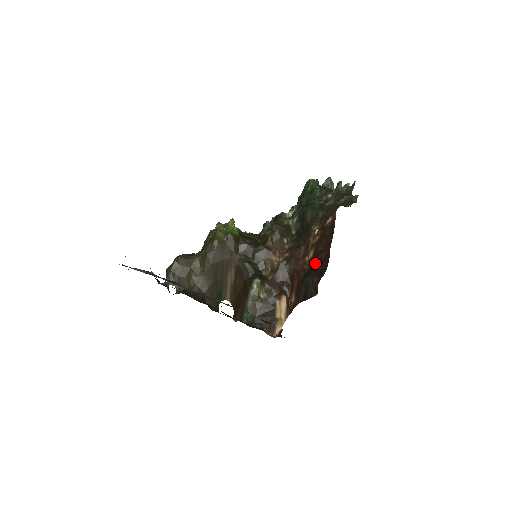
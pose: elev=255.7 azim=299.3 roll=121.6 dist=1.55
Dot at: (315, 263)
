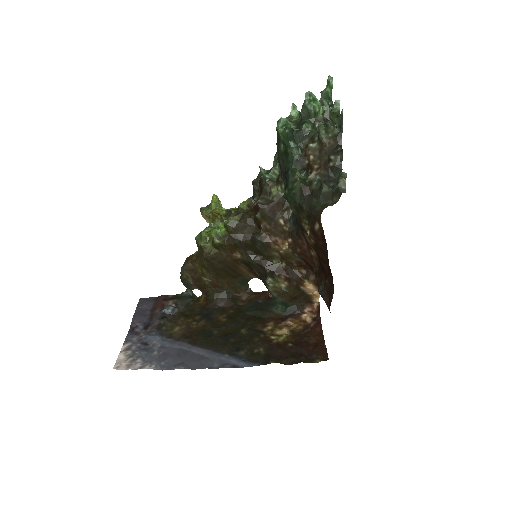
Dot at: (321, 267)
